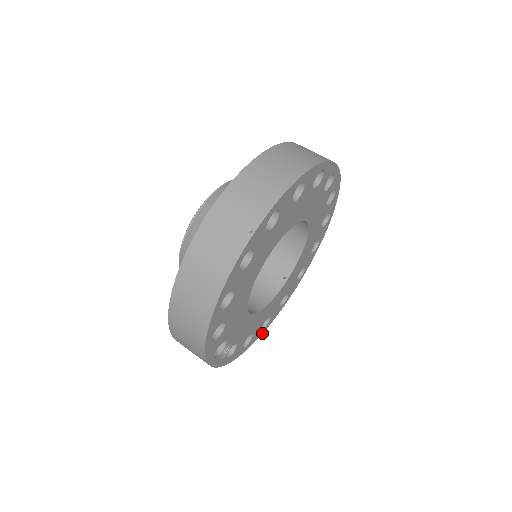
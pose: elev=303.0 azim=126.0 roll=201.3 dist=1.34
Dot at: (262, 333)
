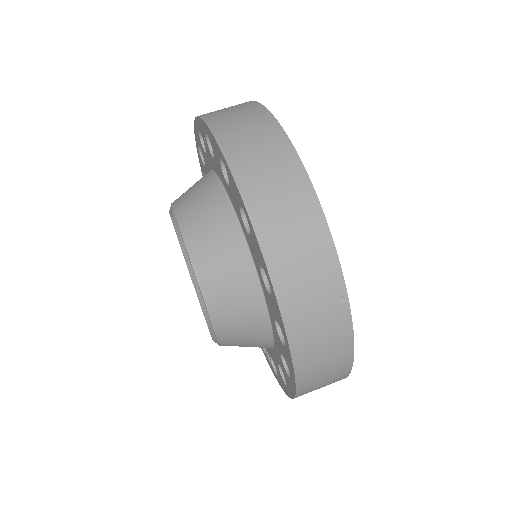
Dot at: occluded
